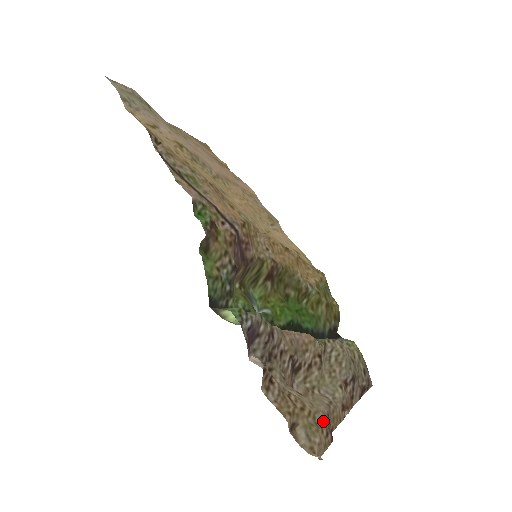
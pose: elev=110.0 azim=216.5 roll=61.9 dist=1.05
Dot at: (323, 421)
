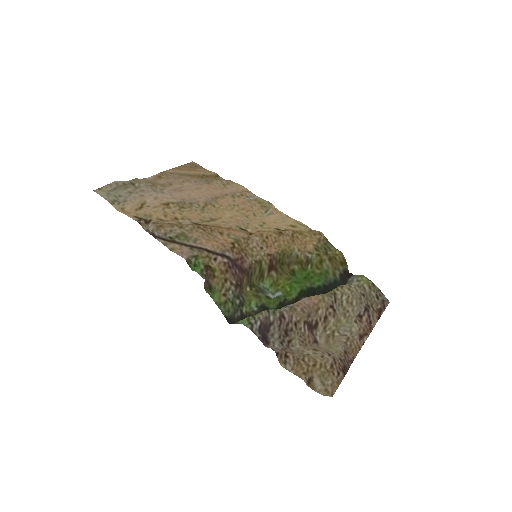
Dot at: (333, 366)
